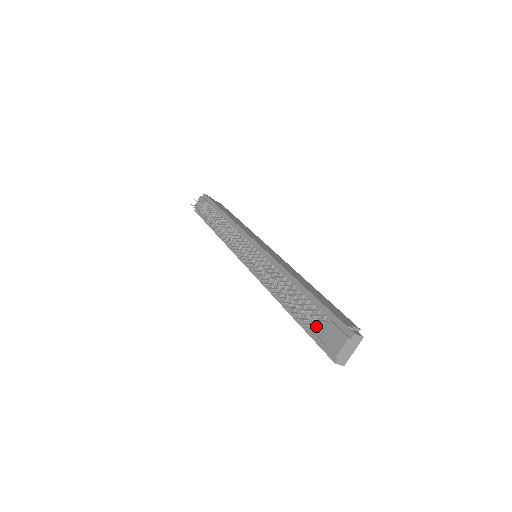
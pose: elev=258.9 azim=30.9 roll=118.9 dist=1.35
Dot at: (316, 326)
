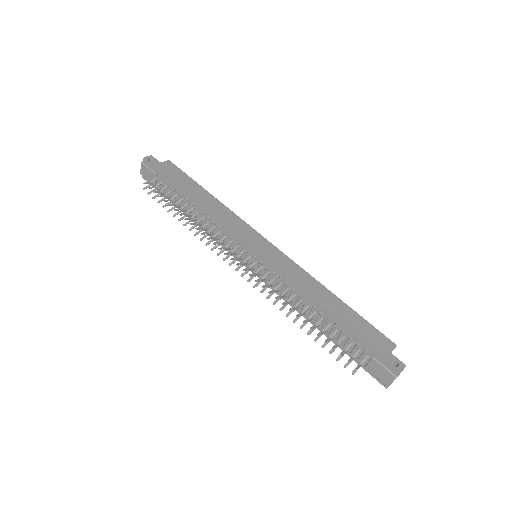
Dot at: (358, 355)
